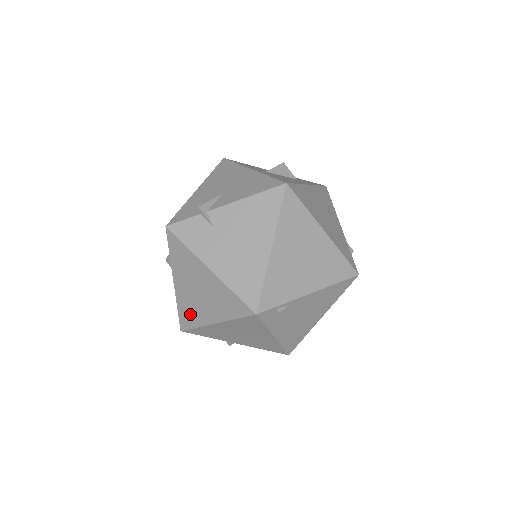
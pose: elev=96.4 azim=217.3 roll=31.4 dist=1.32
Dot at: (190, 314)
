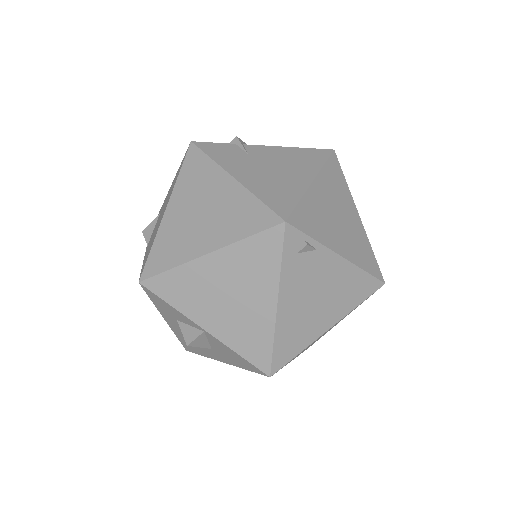
Dot at: (170, 249)
